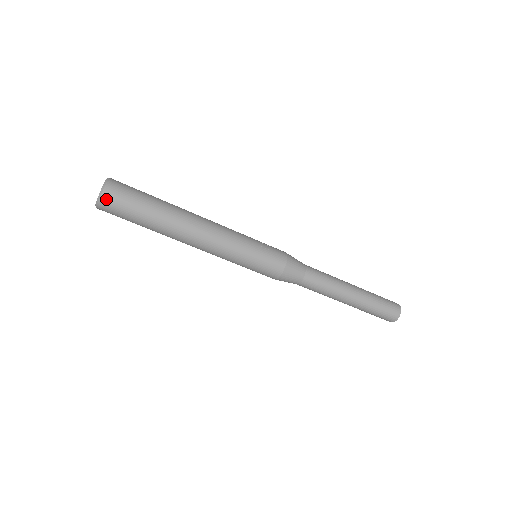
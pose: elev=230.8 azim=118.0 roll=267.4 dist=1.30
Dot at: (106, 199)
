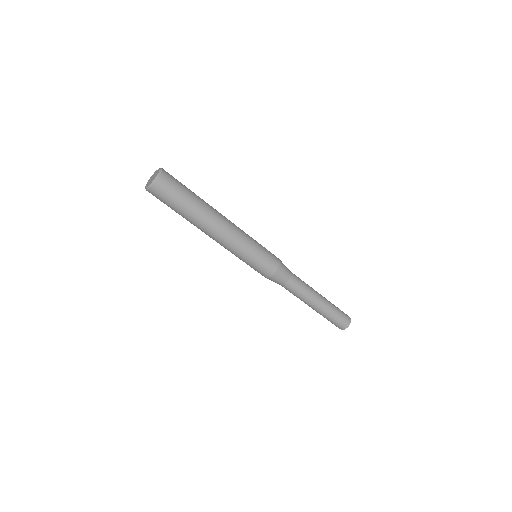
Dot at: (163, 179)
